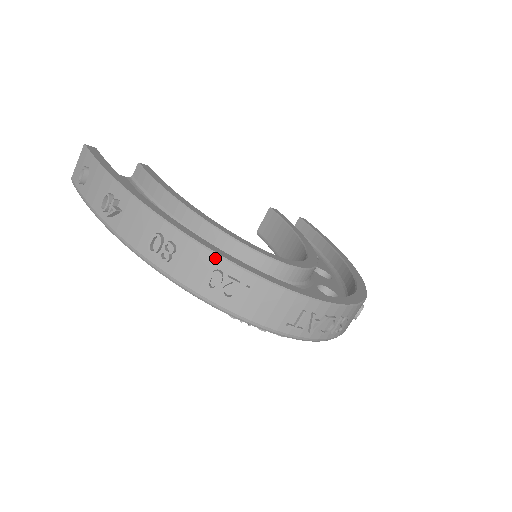
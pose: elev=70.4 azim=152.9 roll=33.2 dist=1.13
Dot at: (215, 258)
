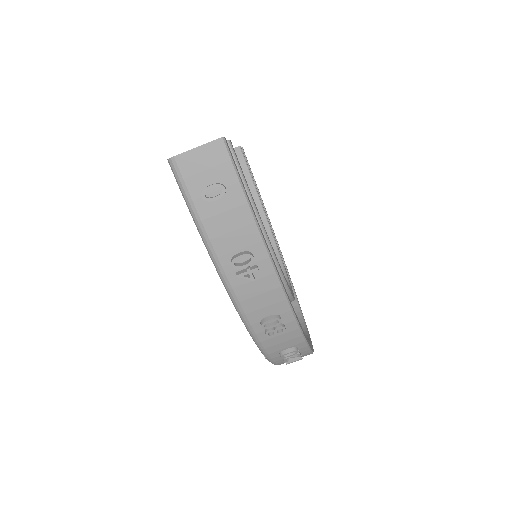
Dot at: (303, 342)
